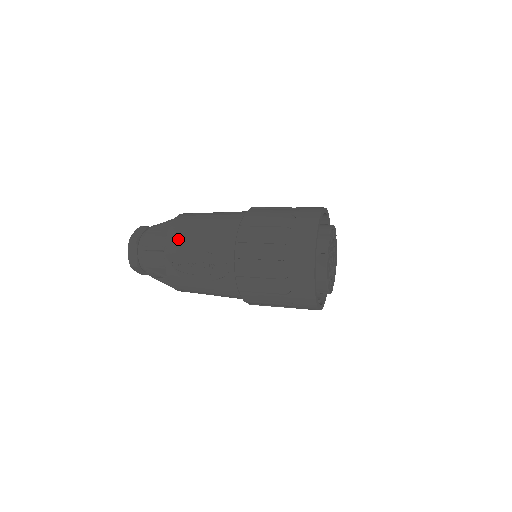
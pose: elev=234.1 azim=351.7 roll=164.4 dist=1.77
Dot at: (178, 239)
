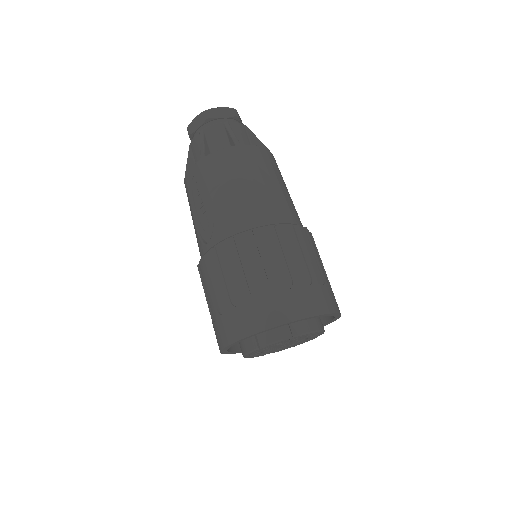
Dot at: (216, 167)
